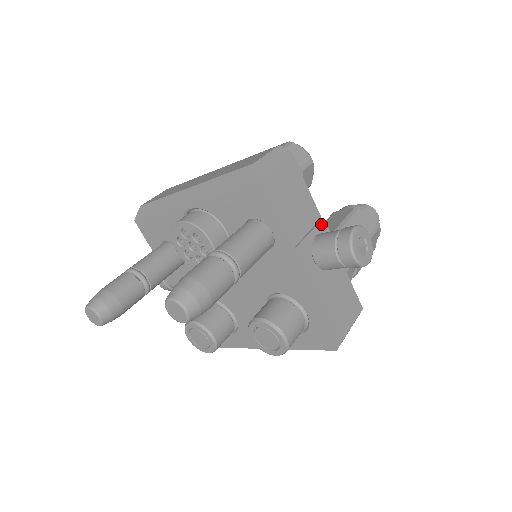
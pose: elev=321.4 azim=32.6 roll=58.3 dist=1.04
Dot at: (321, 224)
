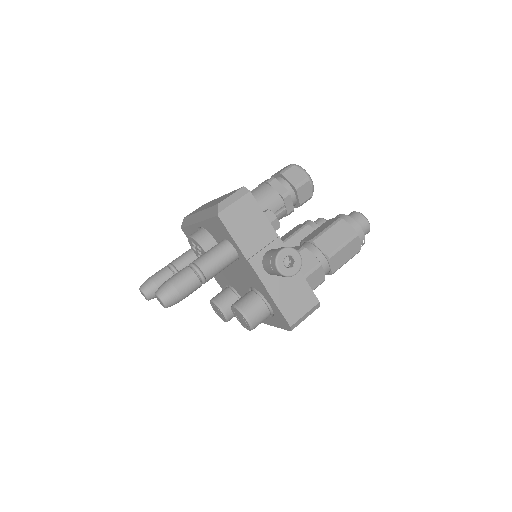
Dot at: (276, 241)
